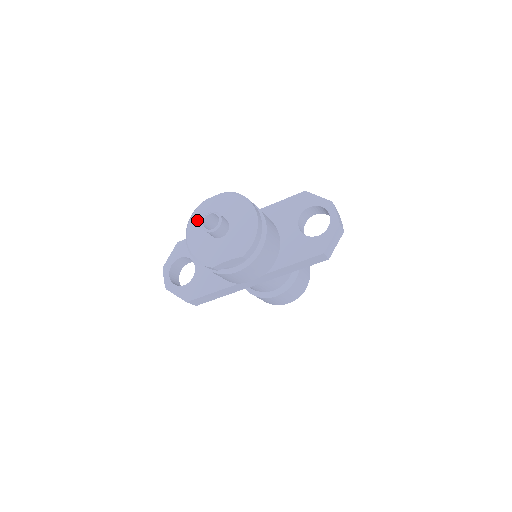
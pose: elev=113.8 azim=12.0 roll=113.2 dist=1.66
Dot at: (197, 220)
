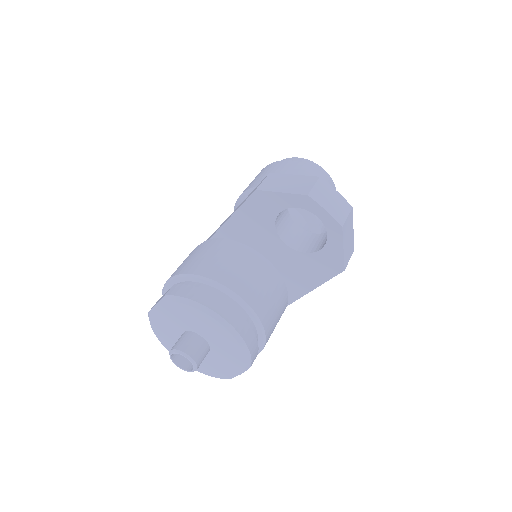
Dot at: (163, 336)
